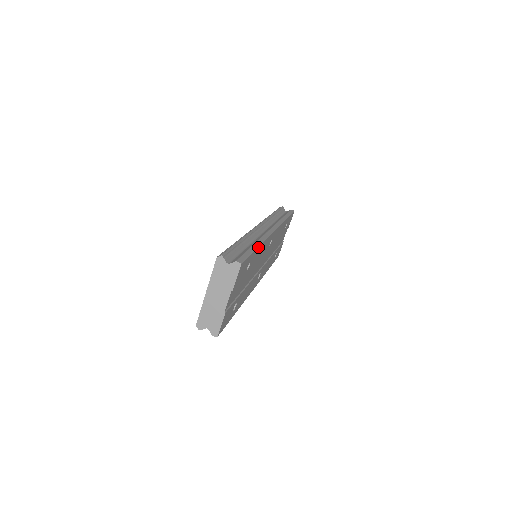
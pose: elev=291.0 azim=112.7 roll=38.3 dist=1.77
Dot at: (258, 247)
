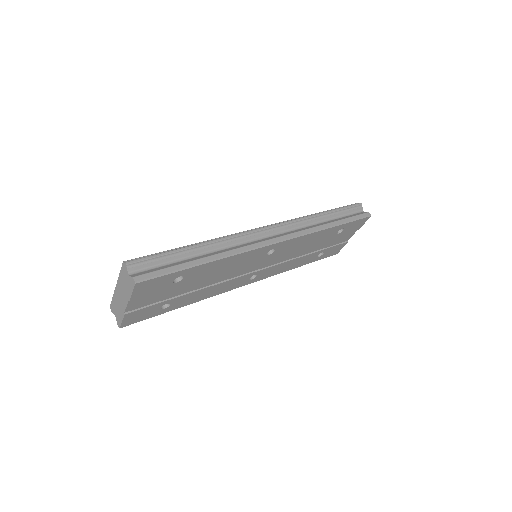
Dot at: (205, 263)
